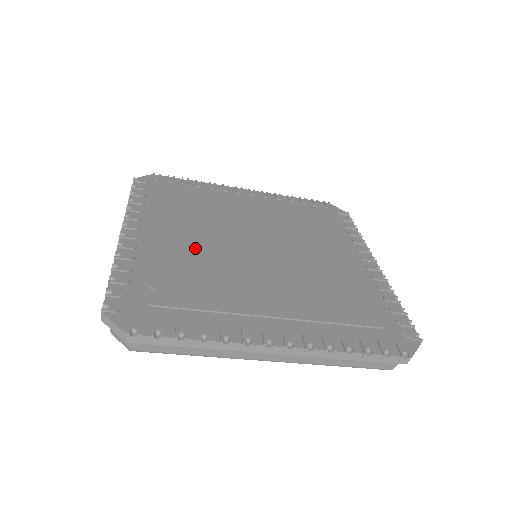
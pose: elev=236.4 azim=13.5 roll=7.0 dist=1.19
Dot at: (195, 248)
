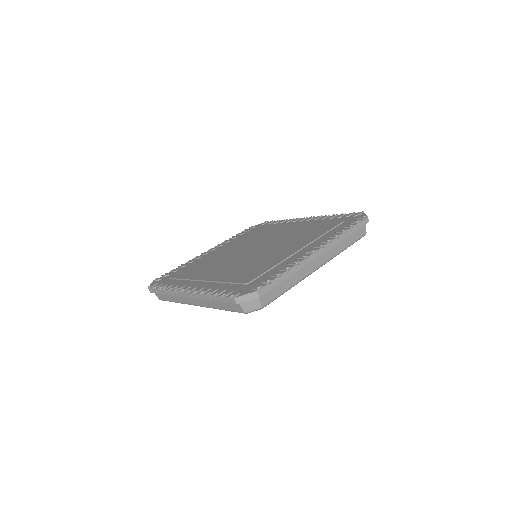
Dot at: (222, 254)
